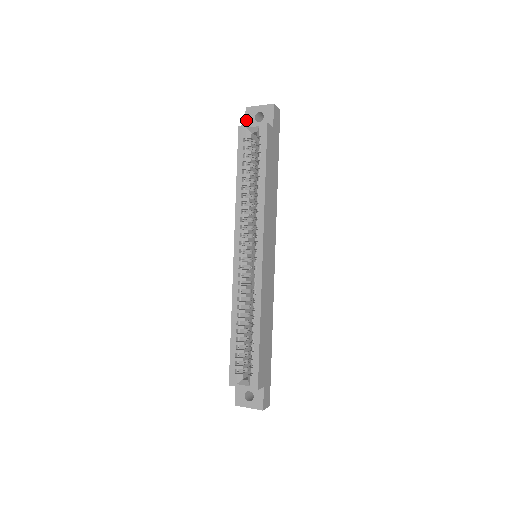
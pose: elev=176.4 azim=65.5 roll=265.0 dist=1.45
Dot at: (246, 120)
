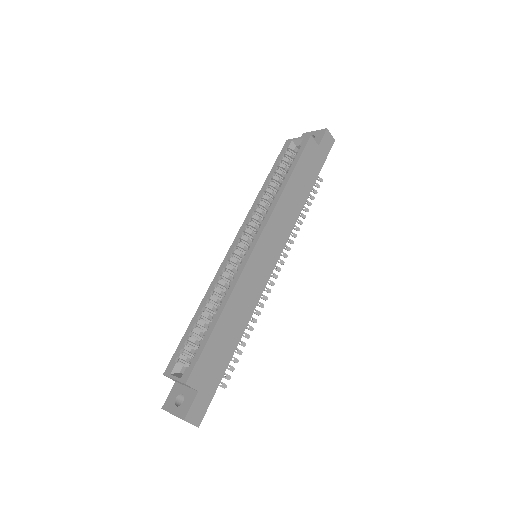
Dot at: occluded
